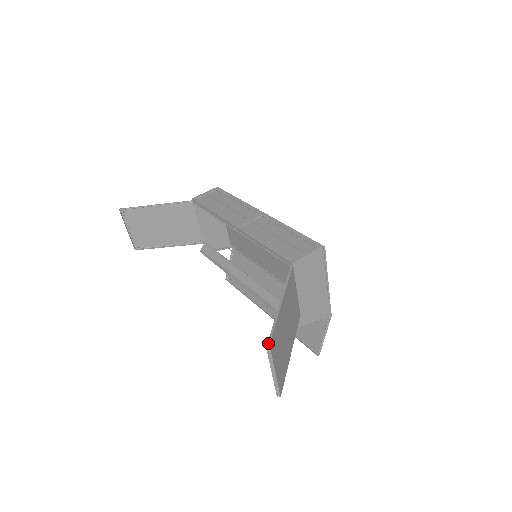
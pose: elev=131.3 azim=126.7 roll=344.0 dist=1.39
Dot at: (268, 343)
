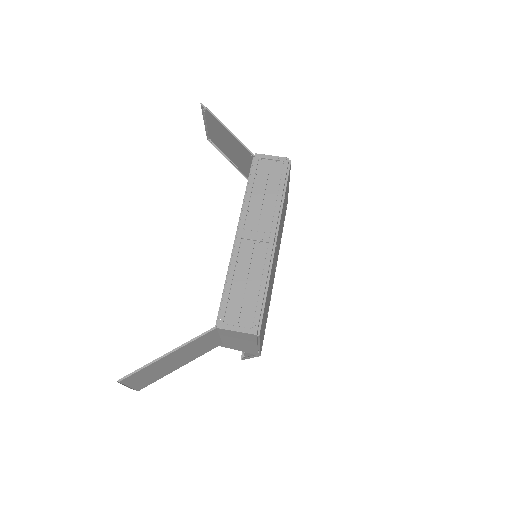
Dot at: (119, 380)
